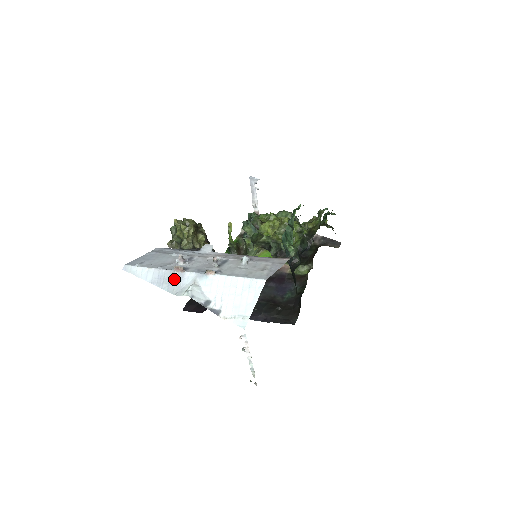
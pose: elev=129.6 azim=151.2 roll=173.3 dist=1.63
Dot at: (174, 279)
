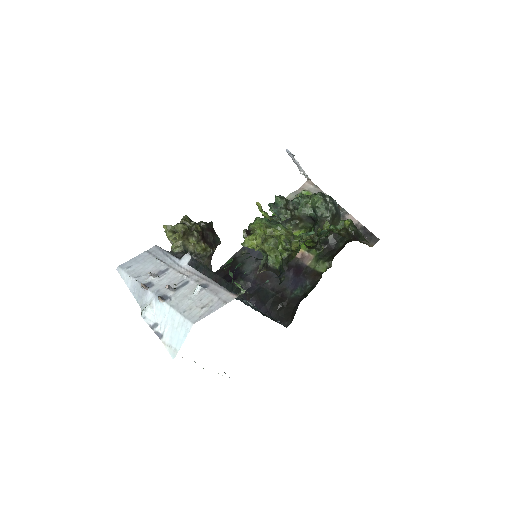
Dot at: (142, 293)
